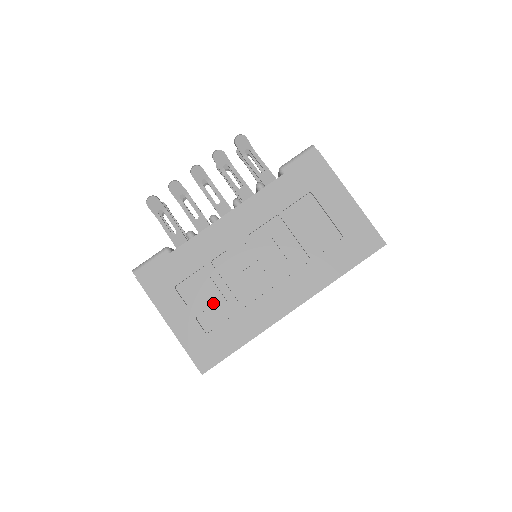
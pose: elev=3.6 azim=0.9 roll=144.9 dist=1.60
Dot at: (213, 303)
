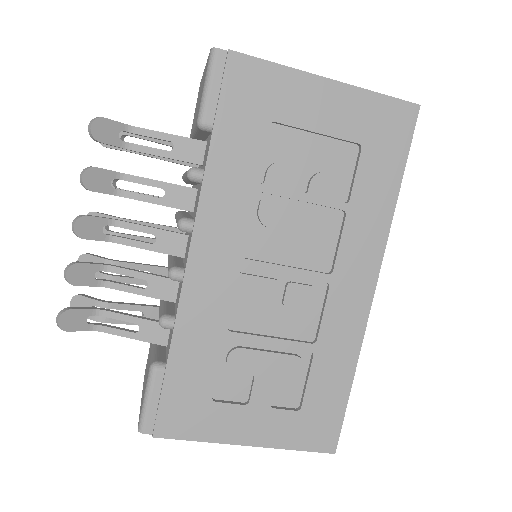
Dot at: (276, 373)
